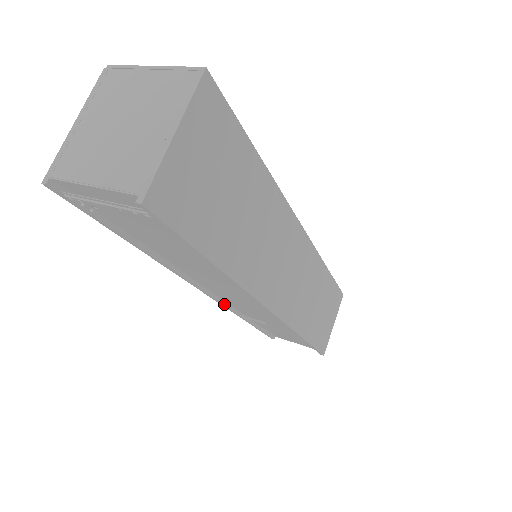
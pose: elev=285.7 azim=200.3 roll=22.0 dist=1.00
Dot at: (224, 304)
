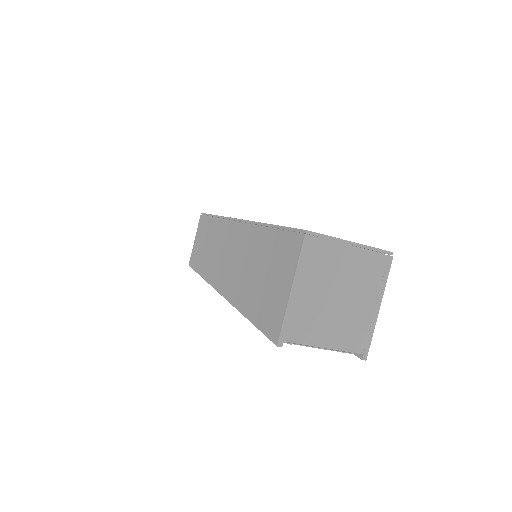
Dot at: occluded
